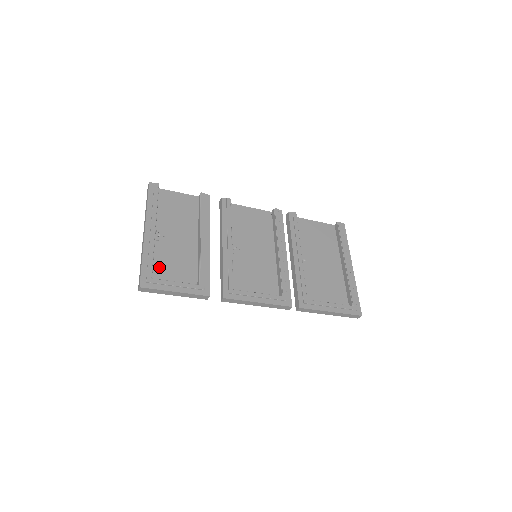
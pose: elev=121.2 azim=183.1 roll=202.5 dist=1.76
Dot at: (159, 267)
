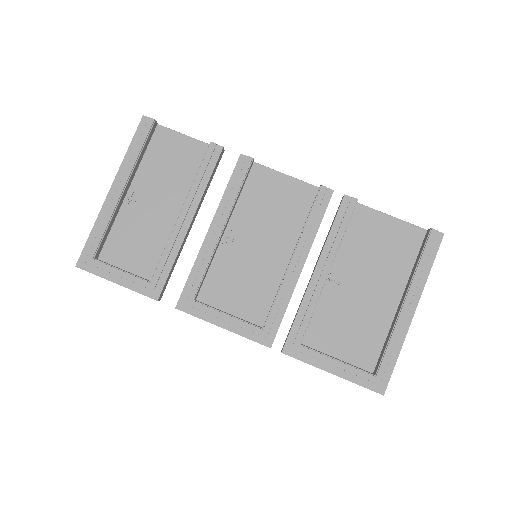
Dot at: (115, 242)
